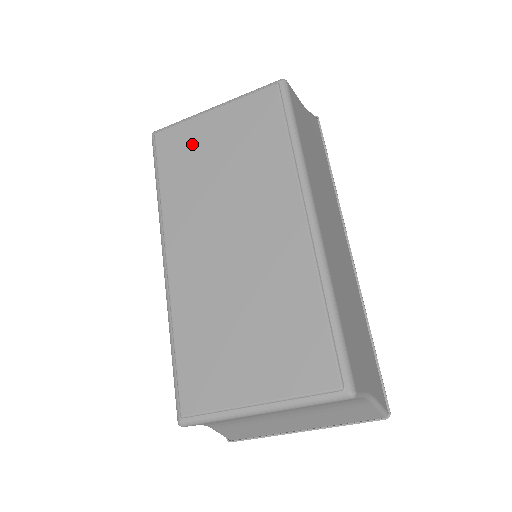
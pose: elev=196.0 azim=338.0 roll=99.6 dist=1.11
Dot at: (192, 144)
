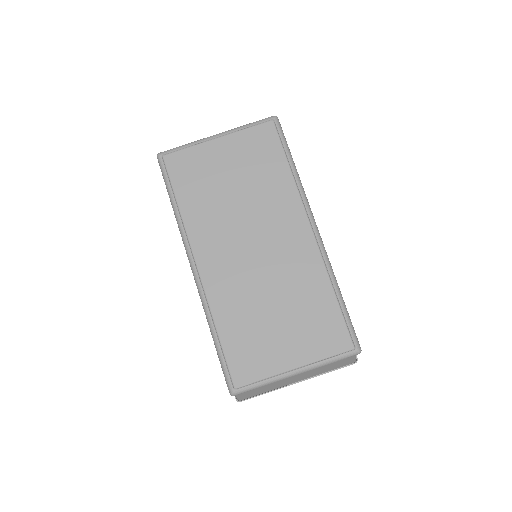
Dot at: (203, 167)
